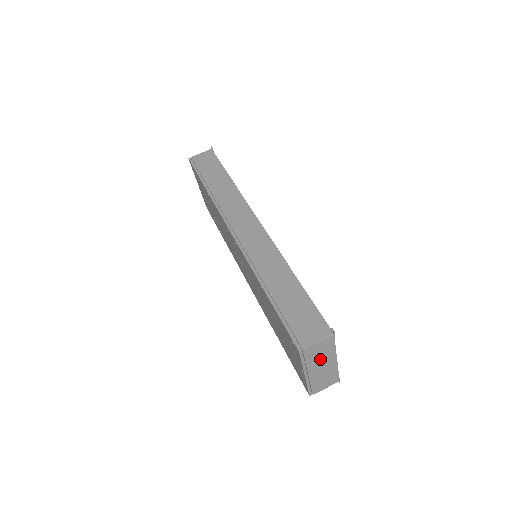
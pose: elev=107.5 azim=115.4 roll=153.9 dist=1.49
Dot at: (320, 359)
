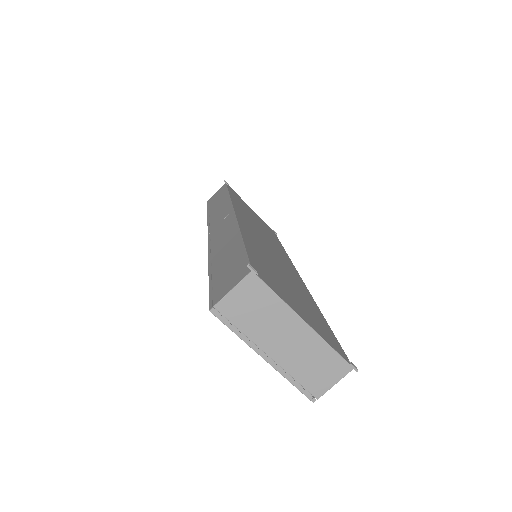
Dot at: (267, 323)
